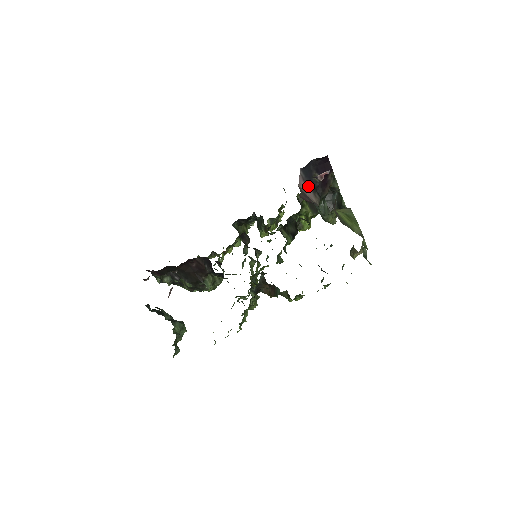
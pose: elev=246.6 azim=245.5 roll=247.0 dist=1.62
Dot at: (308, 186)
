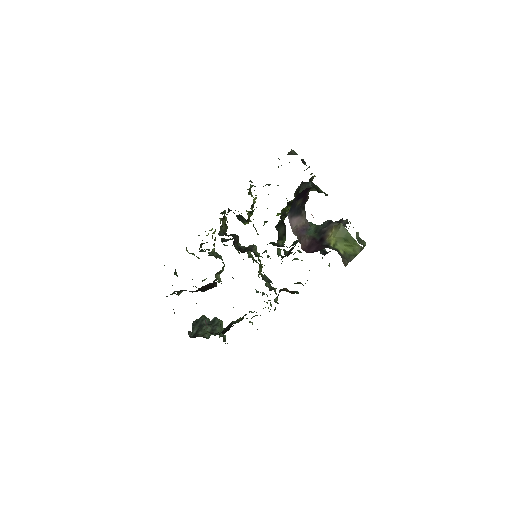
Dot at: (295, 216)
